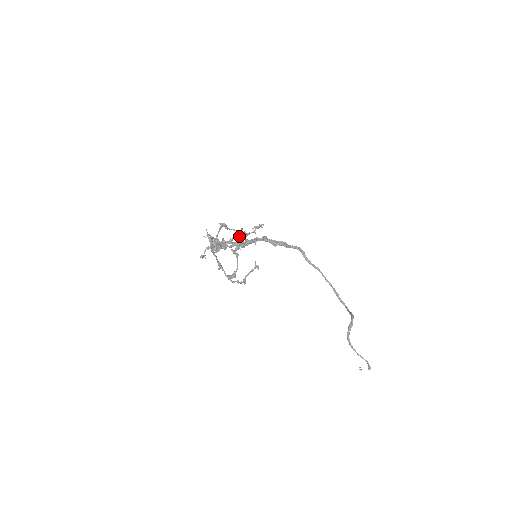
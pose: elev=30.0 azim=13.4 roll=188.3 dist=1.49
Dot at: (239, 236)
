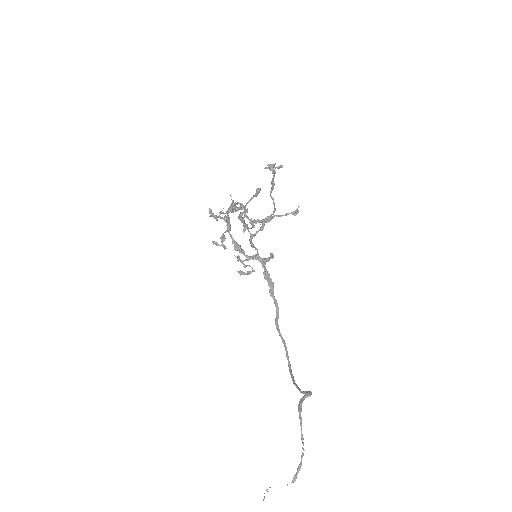
Dot at: occluded
